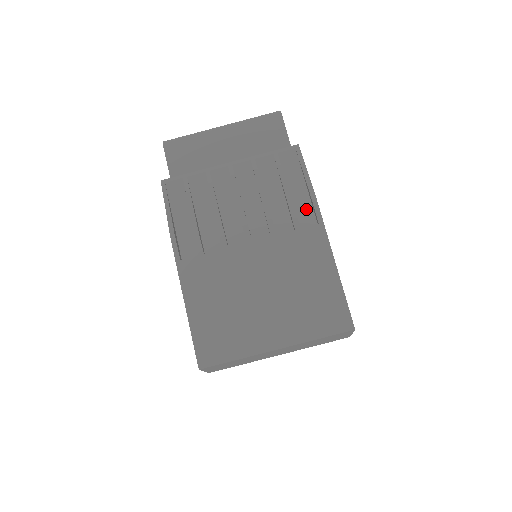
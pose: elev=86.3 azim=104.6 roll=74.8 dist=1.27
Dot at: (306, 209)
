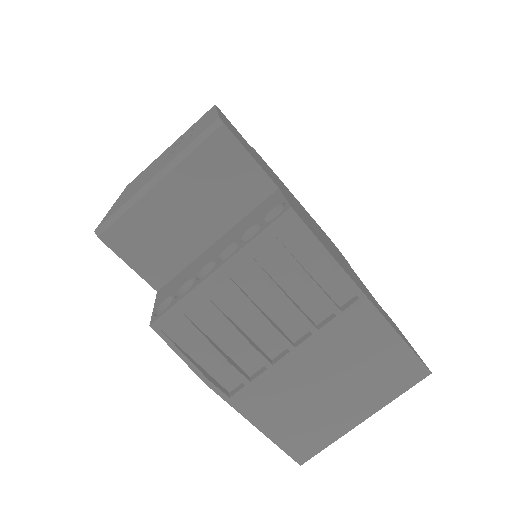
Dot at: (336, 283)
